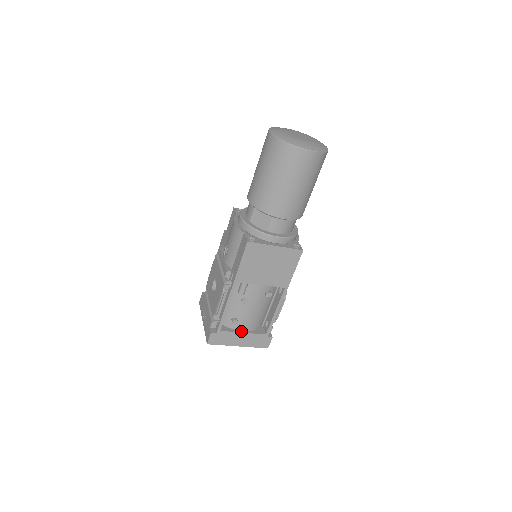
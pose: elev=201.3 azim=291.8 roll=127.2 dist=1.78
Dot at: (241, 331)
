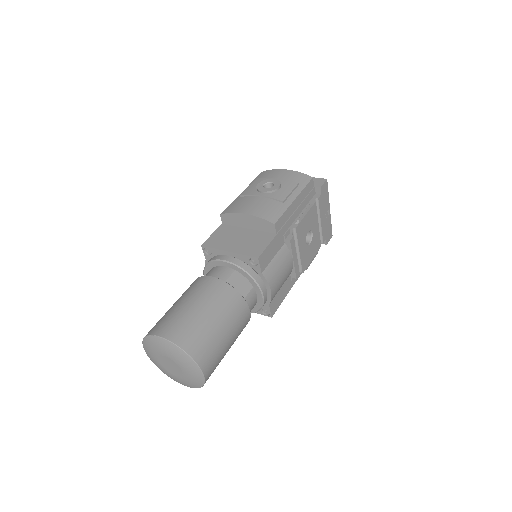
Dot at: occluded
